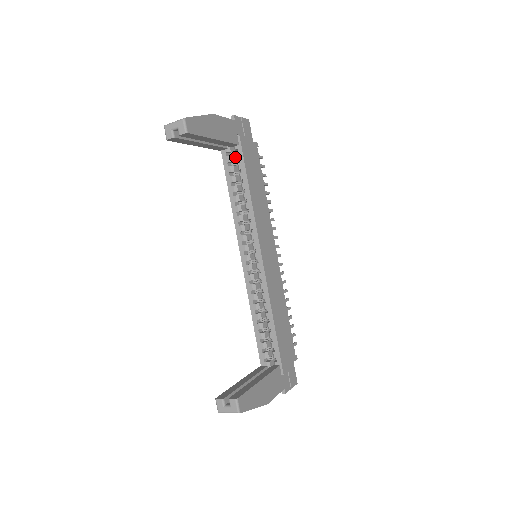
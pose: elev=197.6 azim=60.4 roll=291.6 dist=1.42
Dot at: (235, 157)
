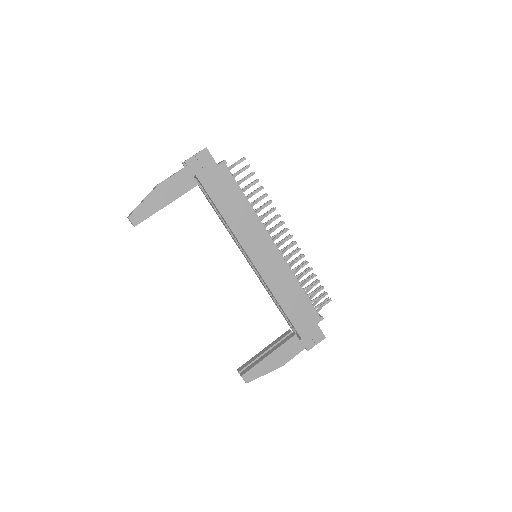
Dot at: occluded
